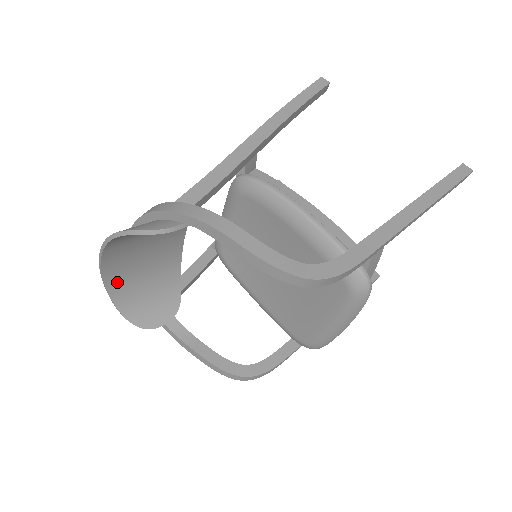
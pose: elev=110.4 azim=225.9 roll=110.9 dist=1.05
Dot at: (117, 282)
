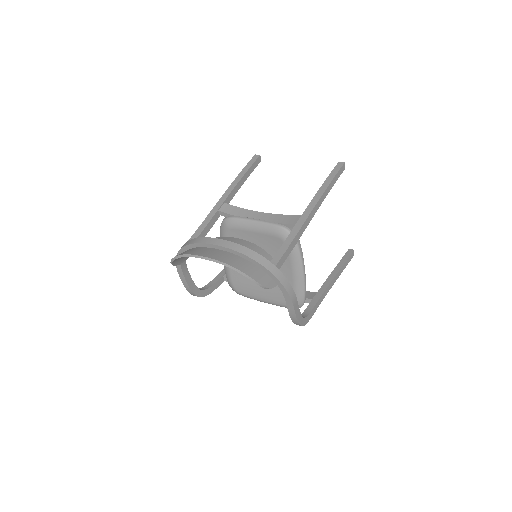
Dot at: occluded
